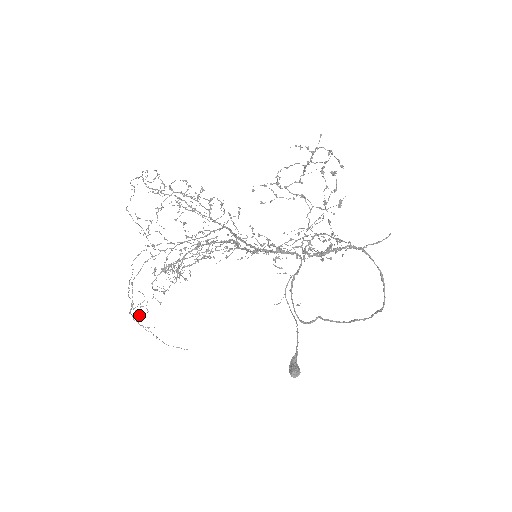
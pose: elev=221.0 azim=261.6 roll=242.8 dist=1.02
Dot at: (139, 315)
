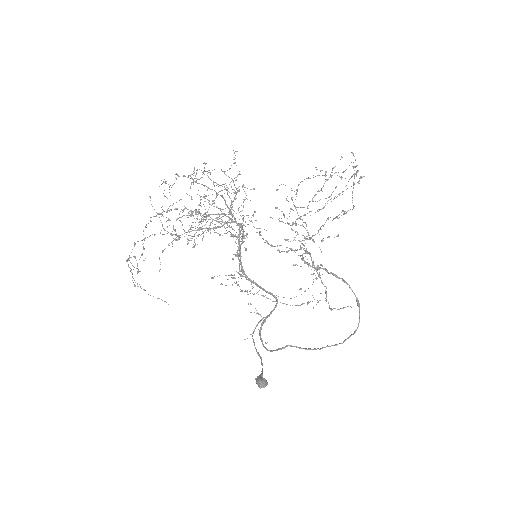
Dot at: (142, 255)
